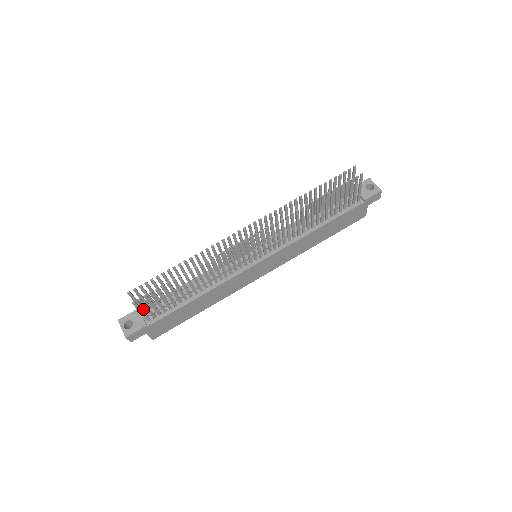
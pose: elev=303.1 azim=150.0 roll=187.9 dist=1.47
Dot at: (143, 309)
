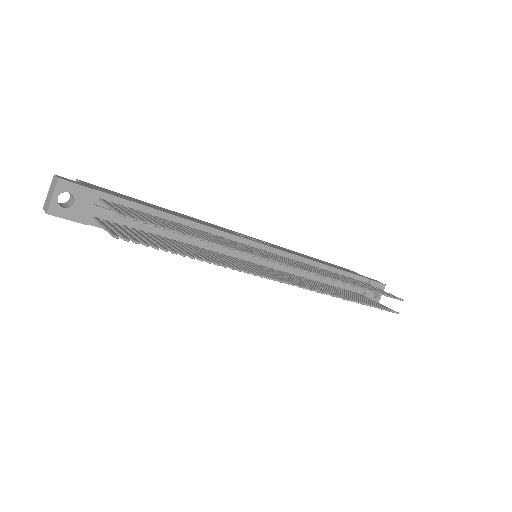
Dot at: (104, 202)
